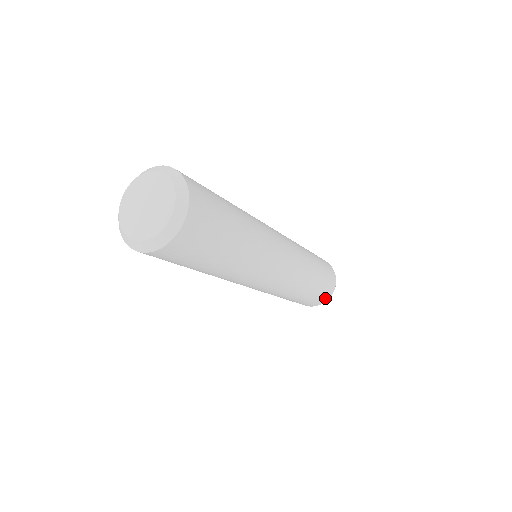
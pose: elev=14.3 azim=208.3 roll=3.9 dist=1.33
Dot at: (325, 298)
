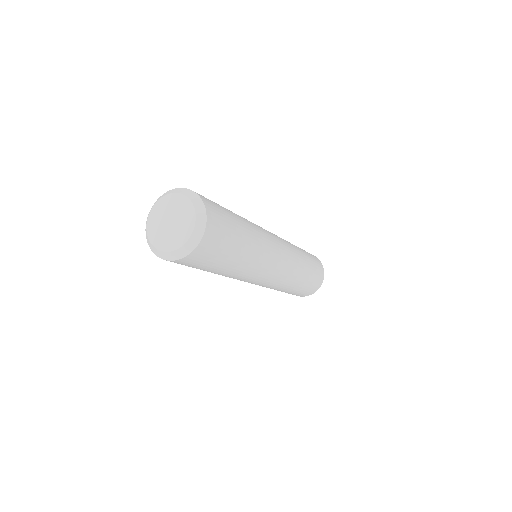
Dot at: (321, 270)
